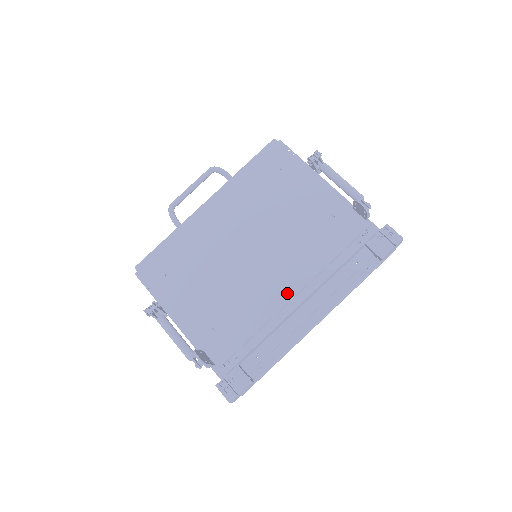
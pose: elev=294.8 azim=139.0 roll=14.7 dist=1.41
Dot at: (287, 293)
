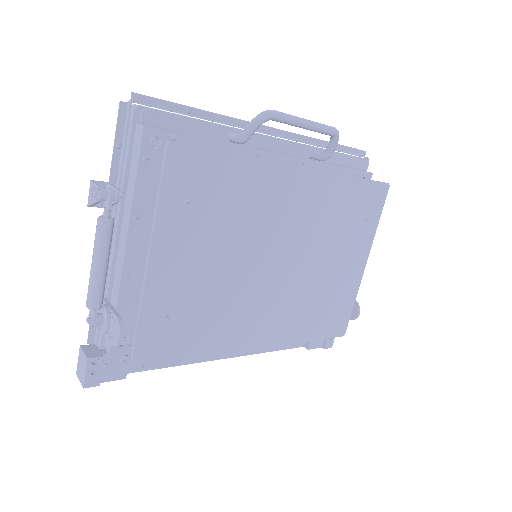
Dot at: (255, 340)
